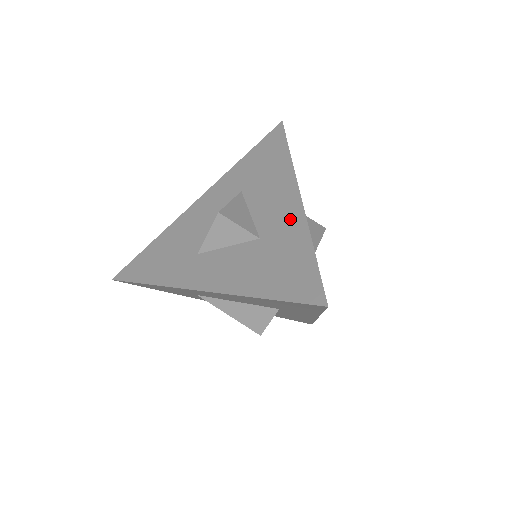
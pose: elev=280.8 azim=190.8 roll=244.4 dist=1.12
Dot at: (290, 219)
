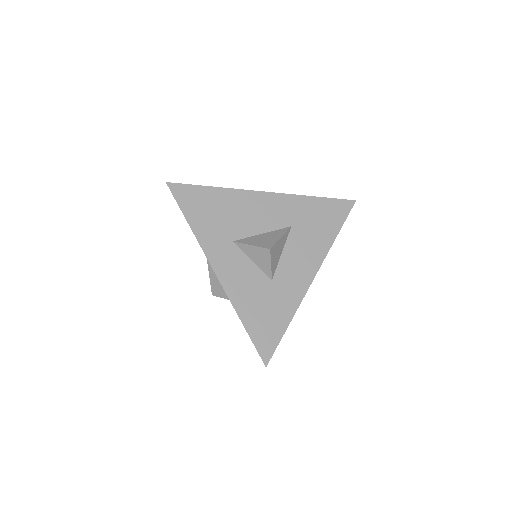
Dot at: (296, 289)
